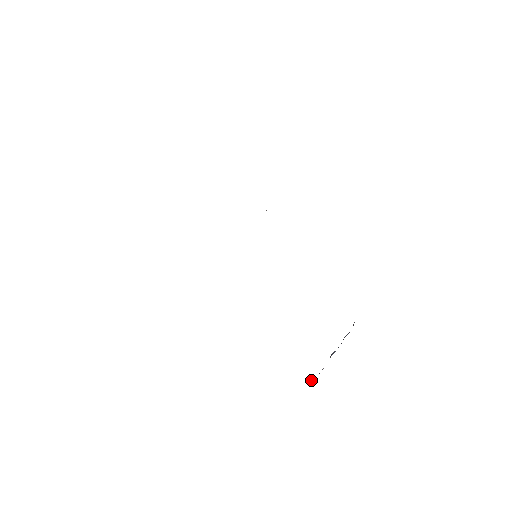
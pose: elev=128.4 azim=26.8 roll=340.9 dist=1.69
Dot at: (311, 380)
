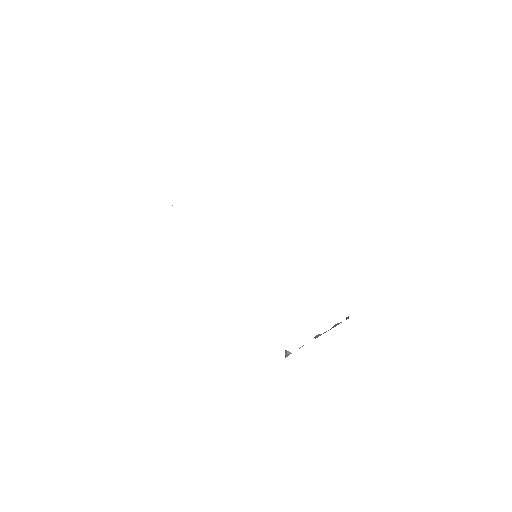
Dot at: (288, 352)
